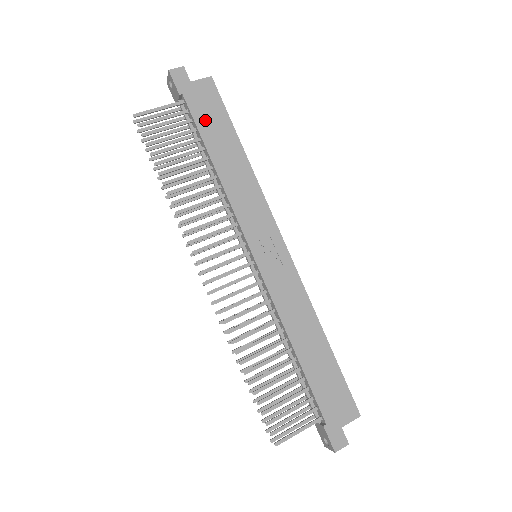
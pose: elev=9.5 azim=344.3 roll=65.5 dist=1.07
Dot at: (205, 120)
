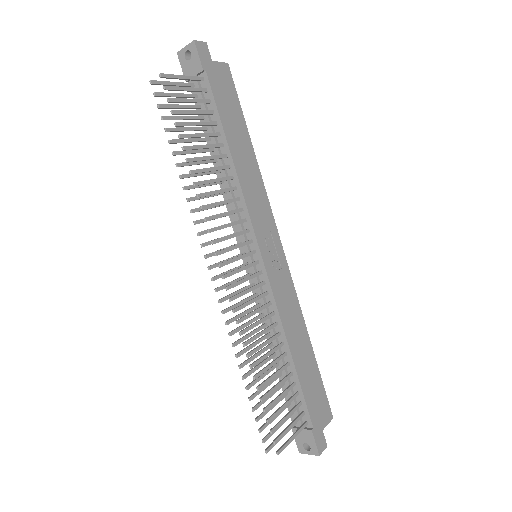
Dot at: (224, 105)
